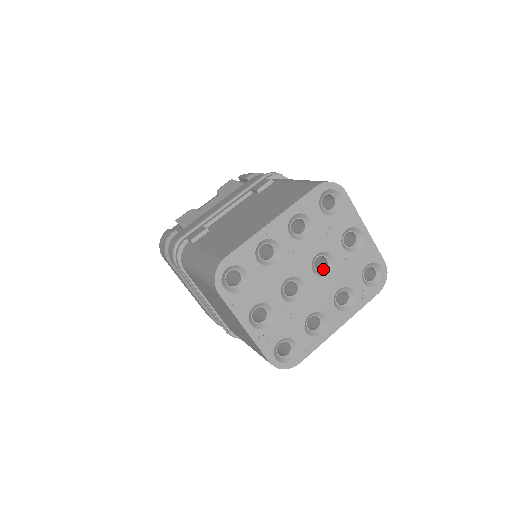
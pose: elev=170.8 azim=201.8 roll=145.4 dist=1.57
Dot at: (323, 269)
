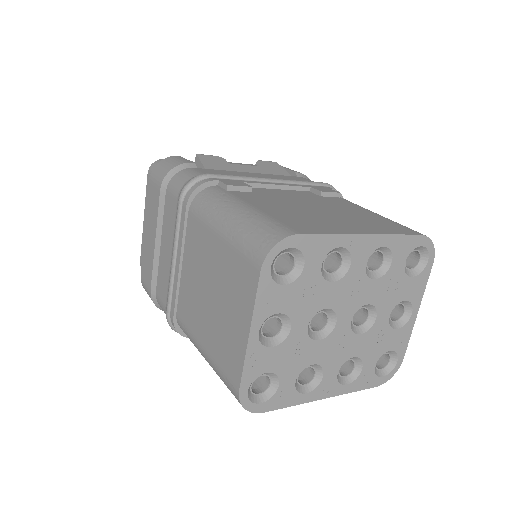
Dot at: (356, 324)
